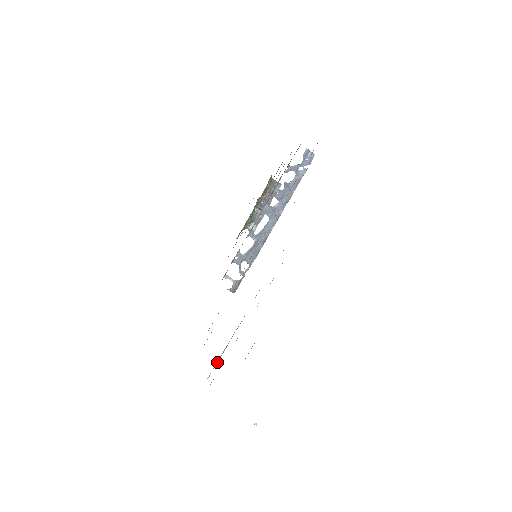
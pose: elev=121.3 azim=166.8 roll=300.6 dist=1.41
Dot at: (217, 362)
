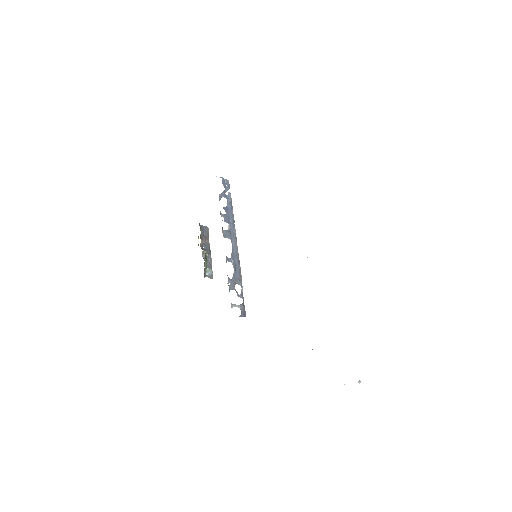
Dot at: occluded
